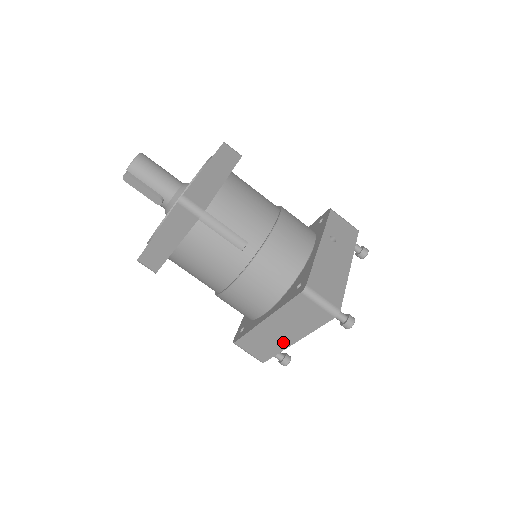
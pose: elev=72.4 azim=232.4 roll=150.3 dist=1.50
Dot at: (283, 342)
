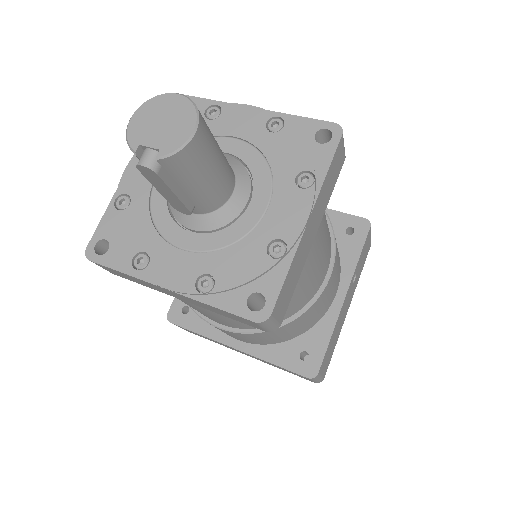
Dot at: occluded
